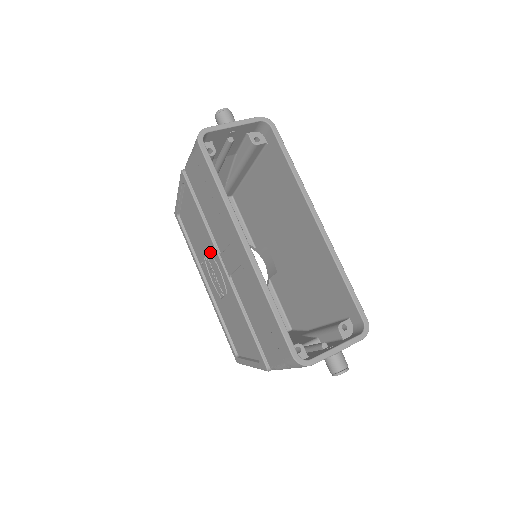
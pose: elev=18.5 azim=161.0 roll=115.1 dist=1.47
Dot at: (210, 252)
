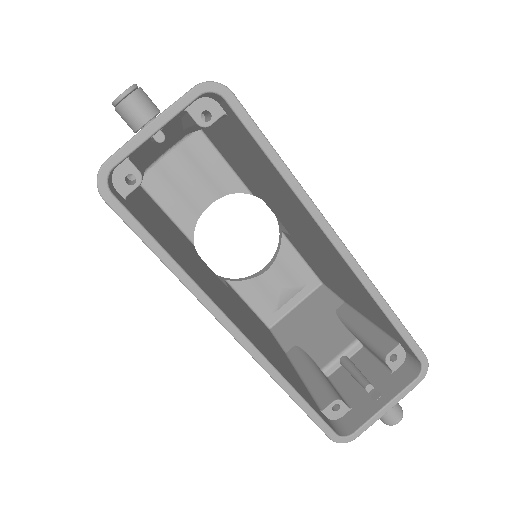
Dot at: occluded
